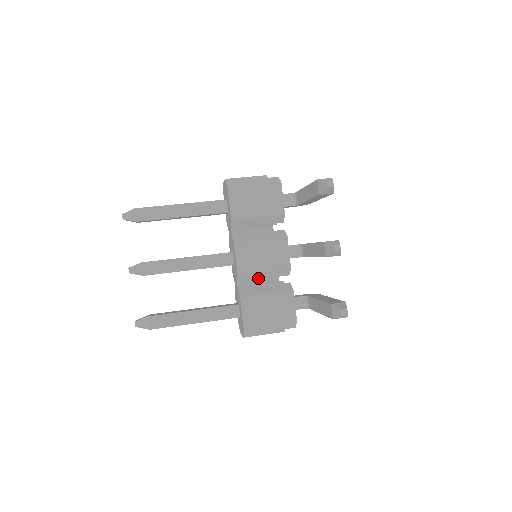
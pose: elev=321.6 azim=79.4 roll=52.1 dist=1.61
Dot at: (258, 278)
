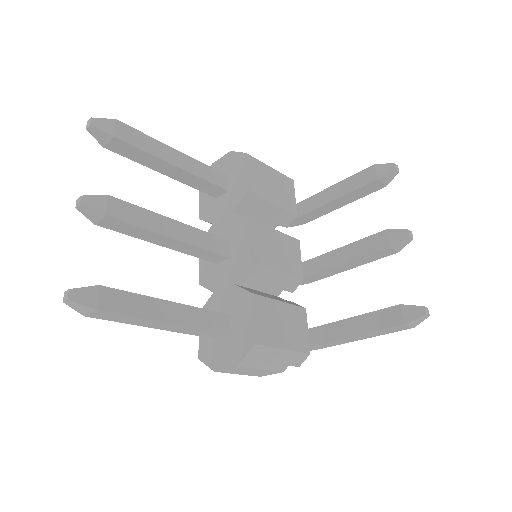
Dot at: (263, 281)
